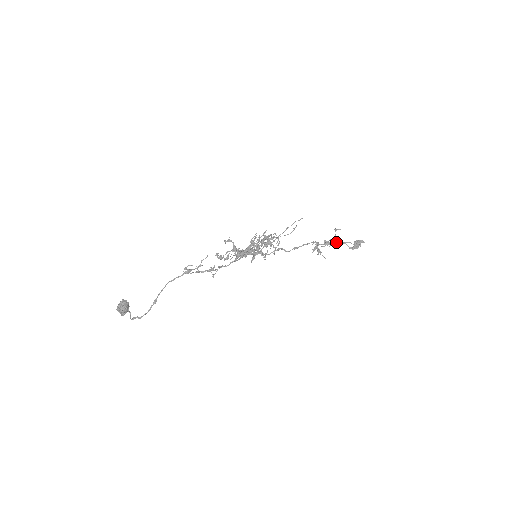
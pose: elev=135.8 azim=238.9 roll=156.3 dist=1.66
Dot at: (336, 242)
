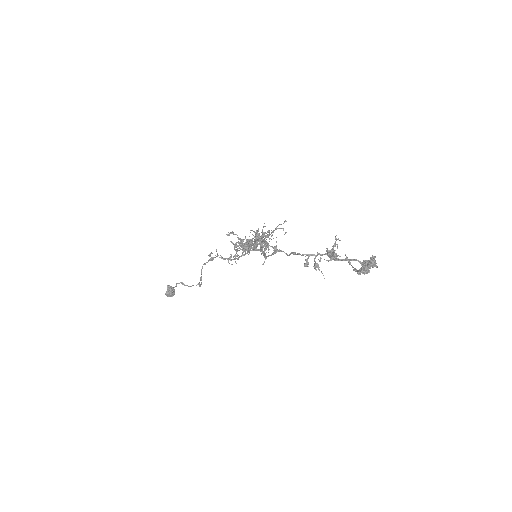
Dot at: occluded
